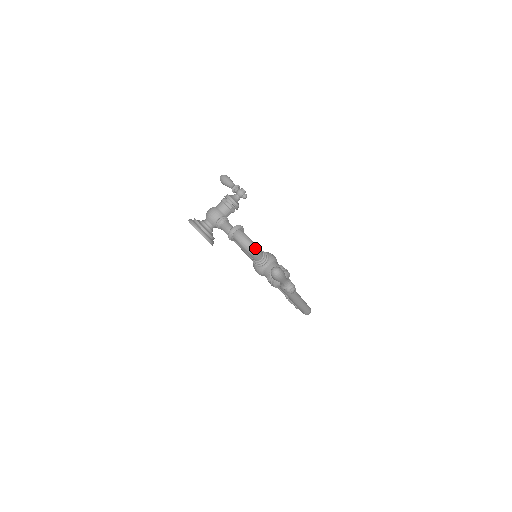
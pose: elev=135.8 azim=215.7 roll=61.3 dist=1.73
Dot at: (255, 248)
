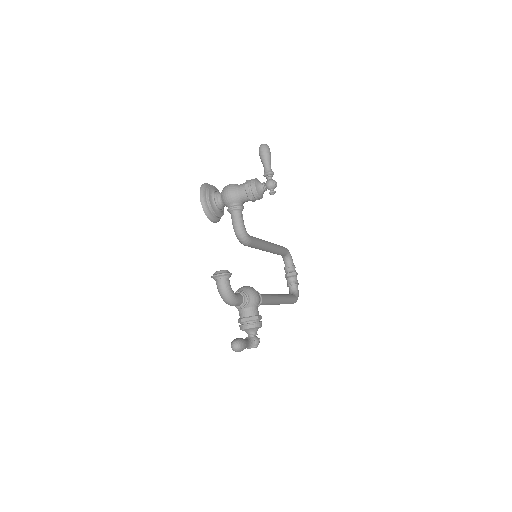
Dot at: (233, 302)
